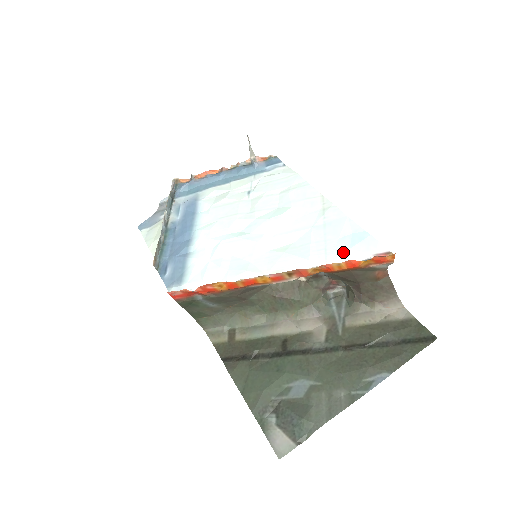
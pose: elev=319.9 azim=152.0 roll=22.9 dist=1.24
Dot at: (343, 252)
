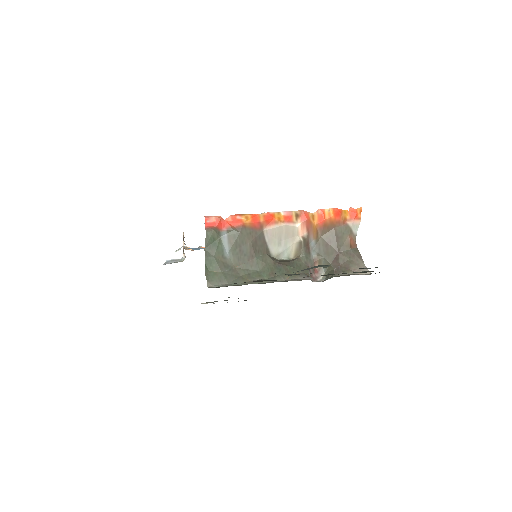
Dot at: occluded
